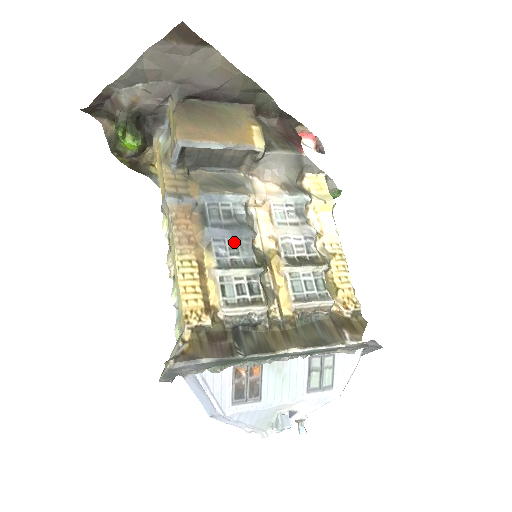
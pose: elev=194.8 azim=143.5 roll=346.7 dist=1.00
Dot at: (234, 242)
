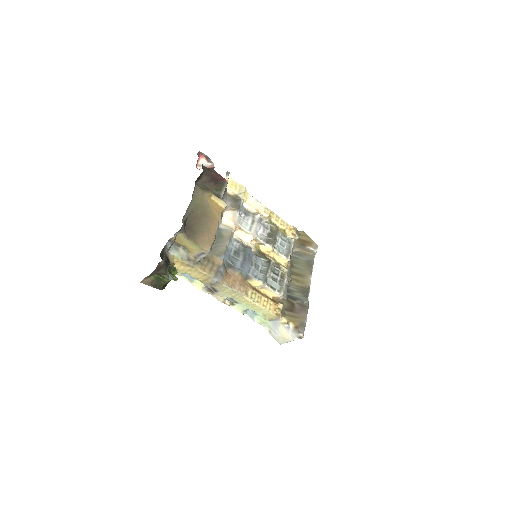
Dot at: (253, 263)
